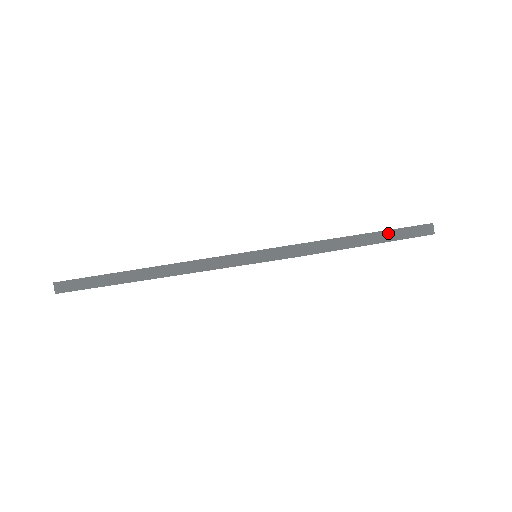
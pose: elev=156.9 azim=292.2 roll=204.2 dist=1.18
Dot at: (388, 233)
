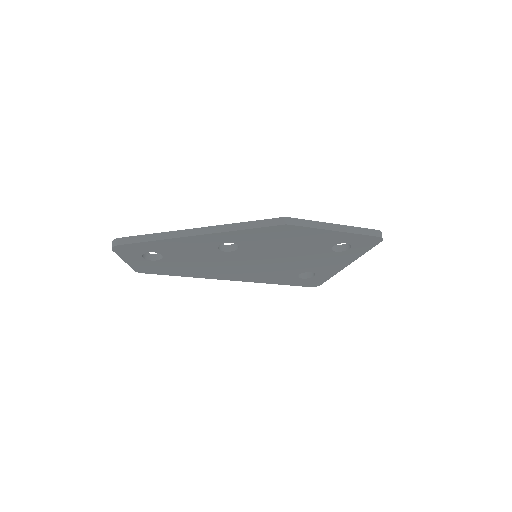
Dot at: (348, 227)
